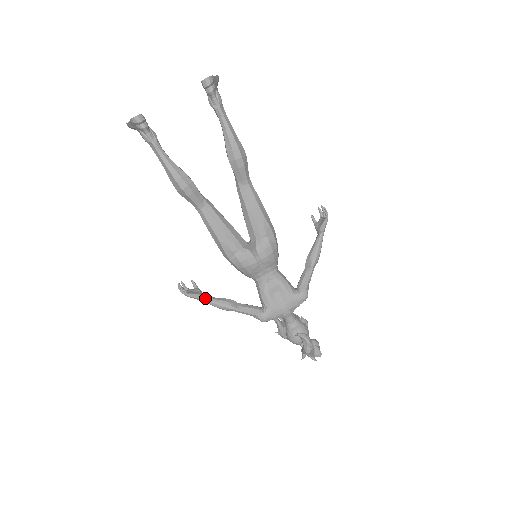
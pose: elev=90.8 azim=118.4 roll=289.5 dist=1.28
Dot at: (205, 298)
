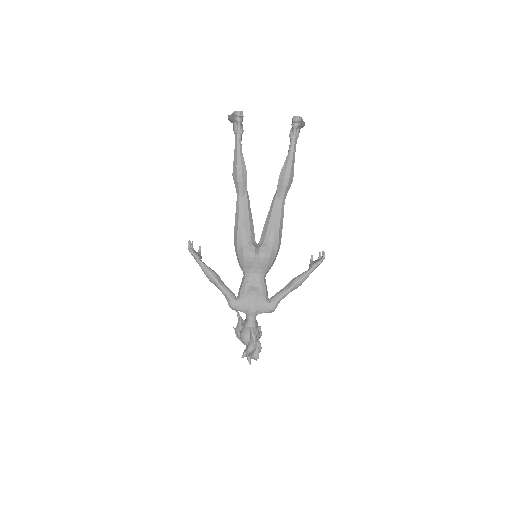
Dot at: (202, 262)
